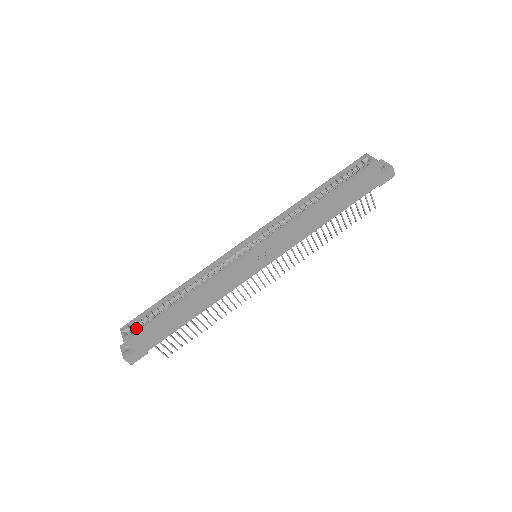
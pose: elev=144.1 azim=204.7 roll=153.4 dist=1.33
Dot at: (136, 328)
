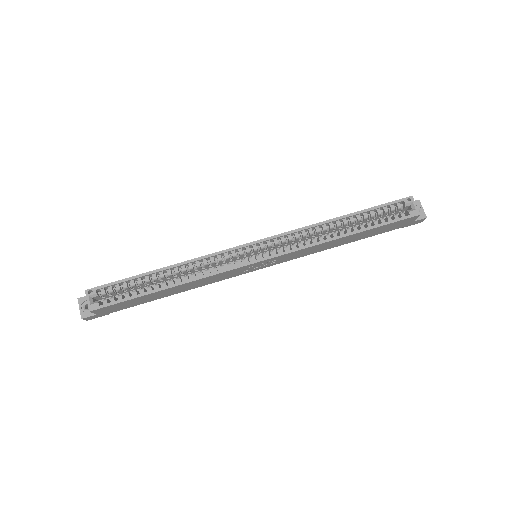
Dot at: (104, 295)
